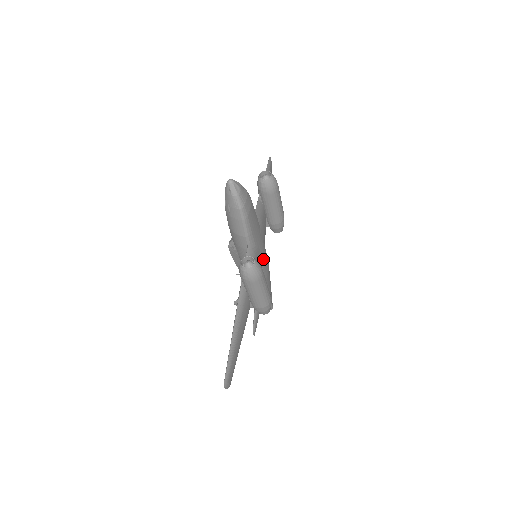
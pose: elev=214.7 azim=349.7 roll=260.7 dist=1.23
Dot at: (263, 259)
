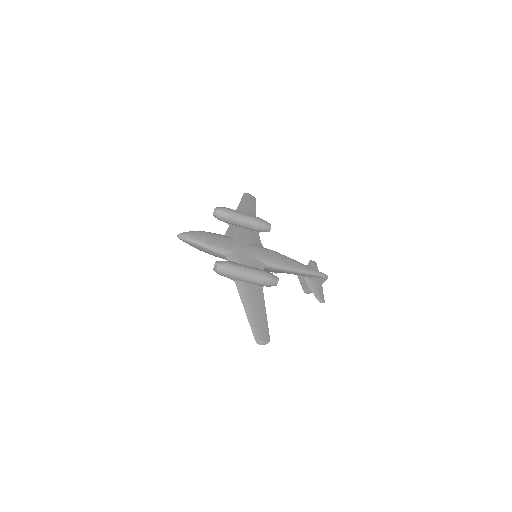
Dot at: (258, 254)
